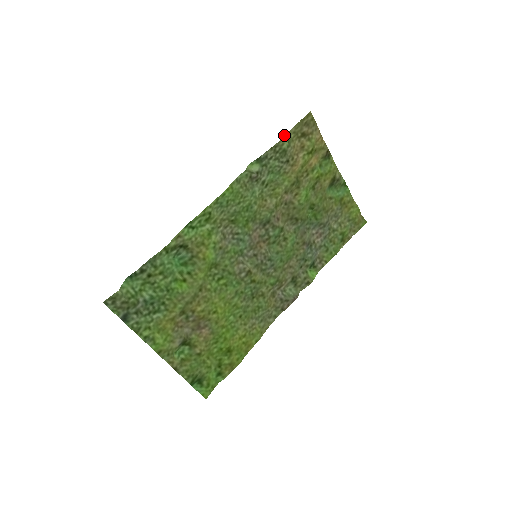
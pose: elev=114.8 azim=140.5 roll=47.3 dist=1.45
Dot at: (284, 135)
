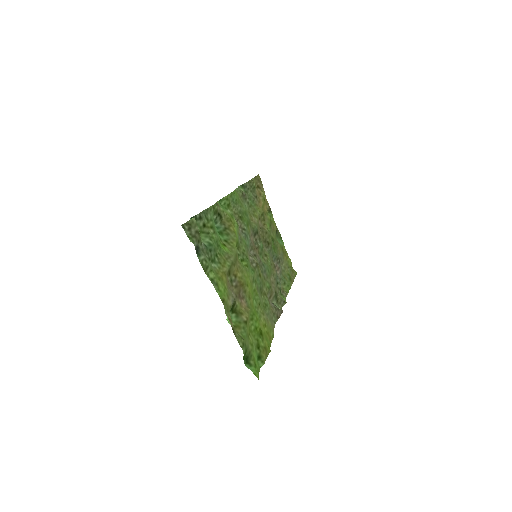
Dot at: occluded
